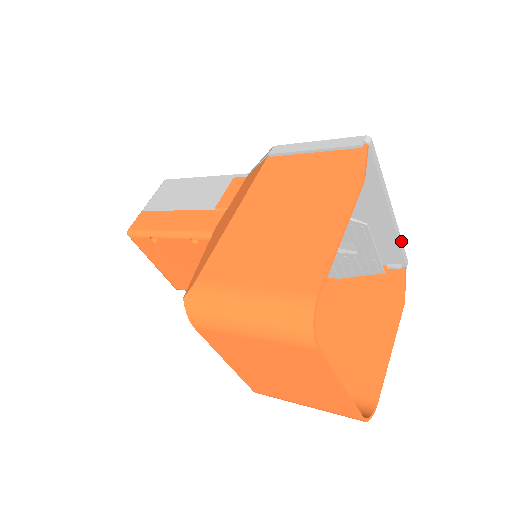
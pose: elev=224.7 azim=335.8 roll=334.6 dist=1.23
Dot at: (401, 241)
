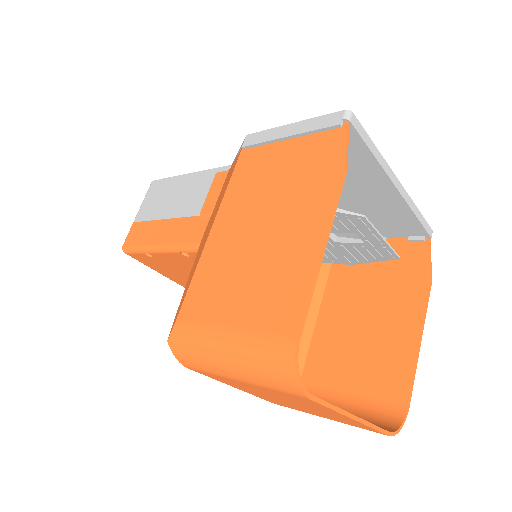
Dot at: (418, 212)
